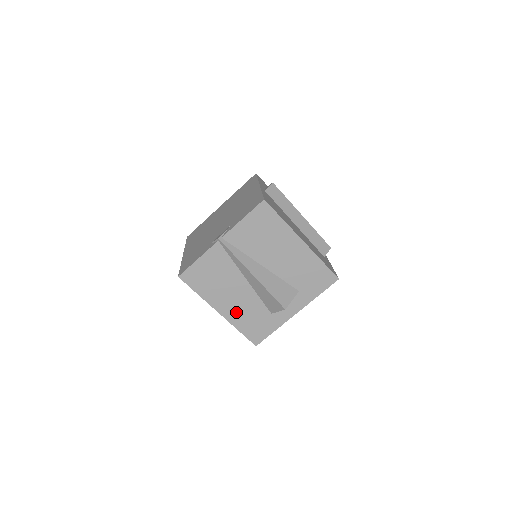
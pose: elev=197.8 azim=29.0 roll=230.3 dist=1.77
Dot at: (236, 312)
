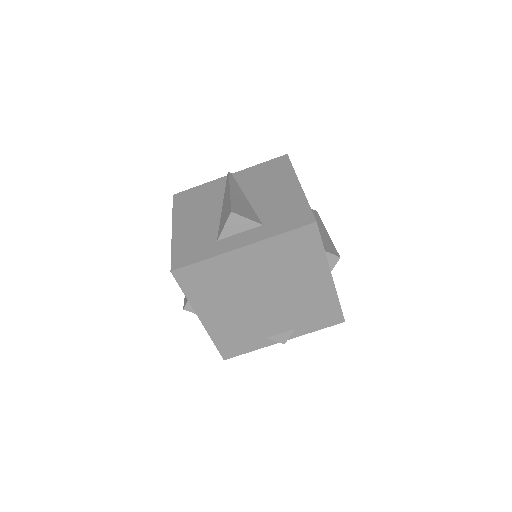
Dot at: (187, 232)
